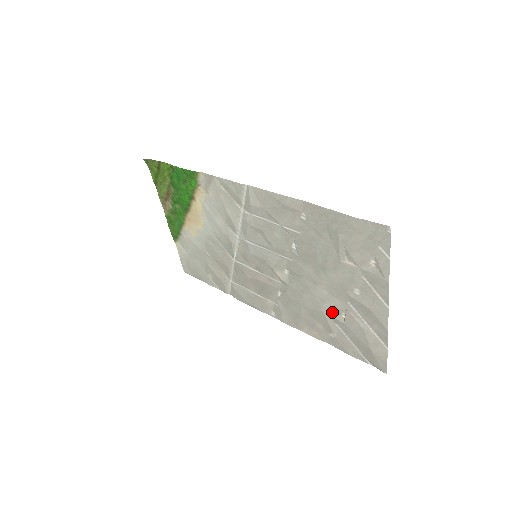
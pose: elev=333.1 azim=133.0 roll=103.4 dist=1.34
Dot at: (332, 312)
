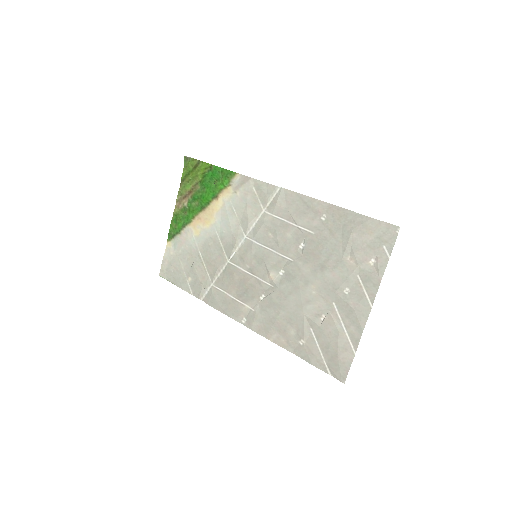
Dot at: (313, 314)
